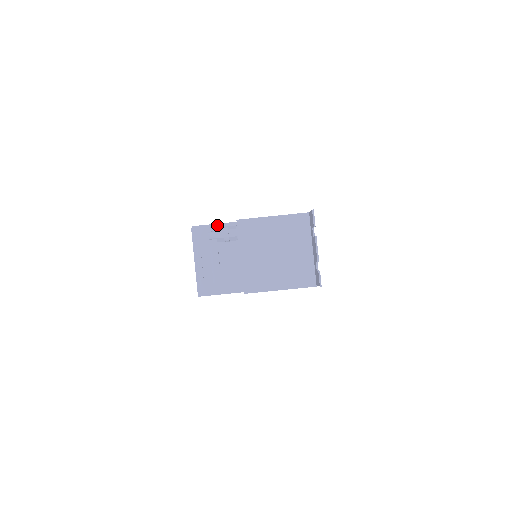
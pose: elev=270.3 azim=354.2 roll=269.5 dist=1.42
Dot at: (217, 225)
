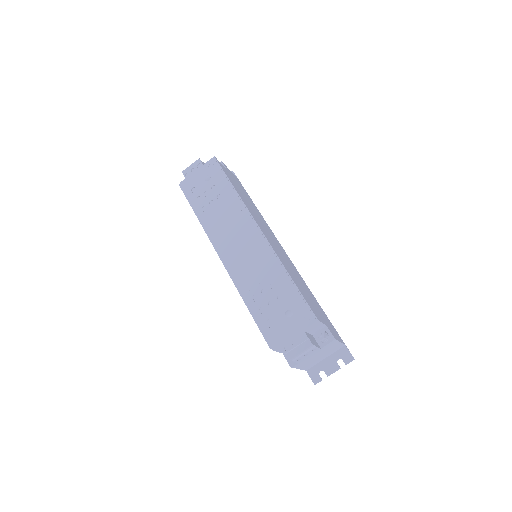
Dot at: (322, 324)
